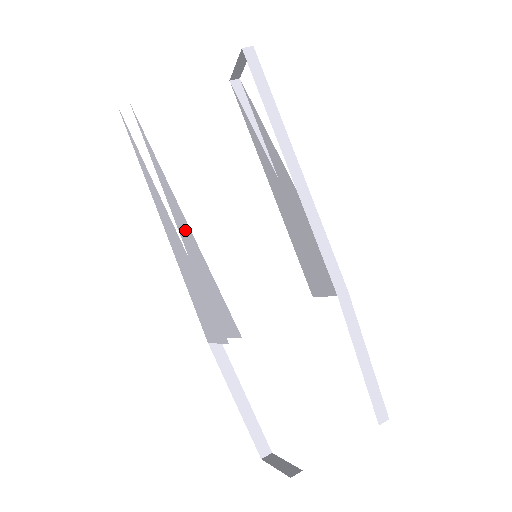
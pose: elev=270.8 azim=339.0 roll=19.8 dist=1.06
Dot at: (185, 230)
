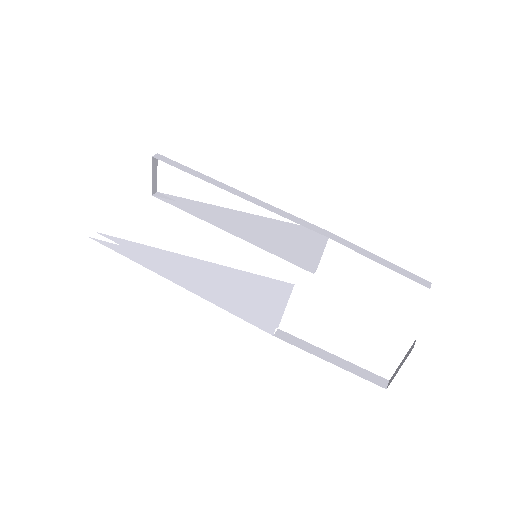
Dot at: occluded
